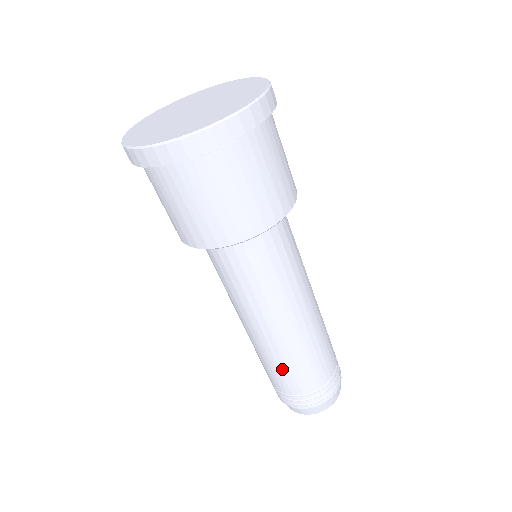
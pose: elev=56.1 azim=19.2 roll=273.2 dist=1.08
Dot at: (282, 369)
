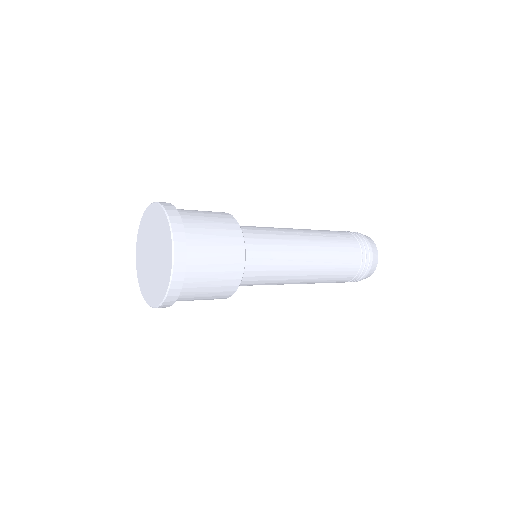
Dot at: occluded
